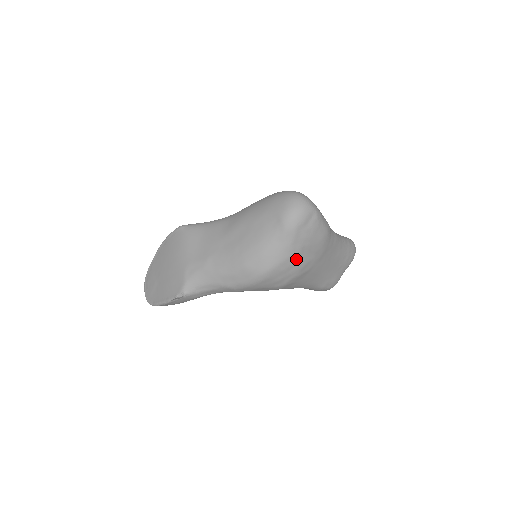
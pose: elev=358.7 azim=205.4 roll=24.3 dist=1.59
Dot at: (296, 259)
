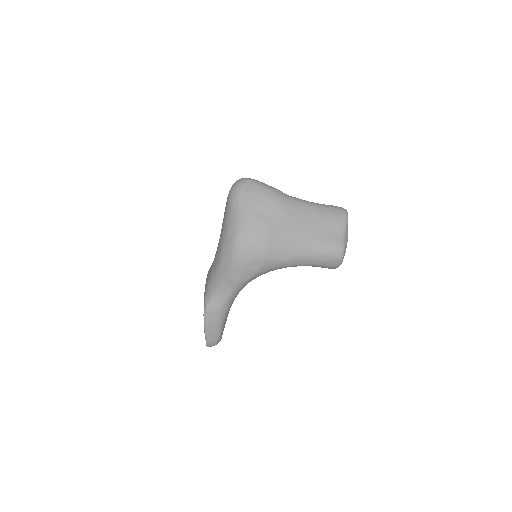
Dot at: (253, 221)
